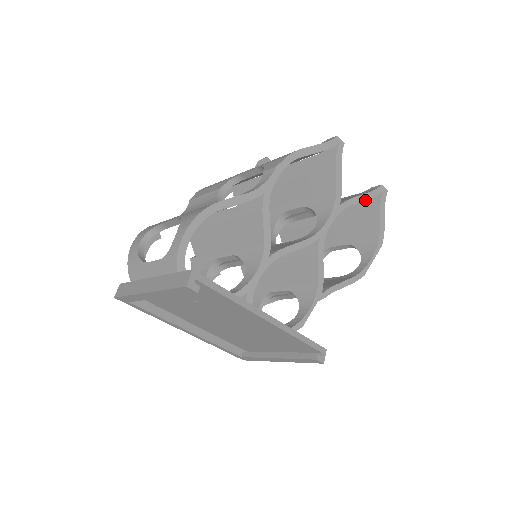
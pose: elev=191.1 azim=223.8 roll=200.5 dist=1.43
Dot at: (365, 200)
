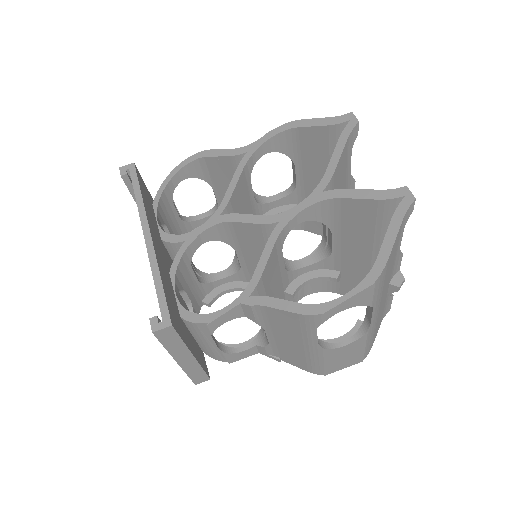
Dot at: occluded
